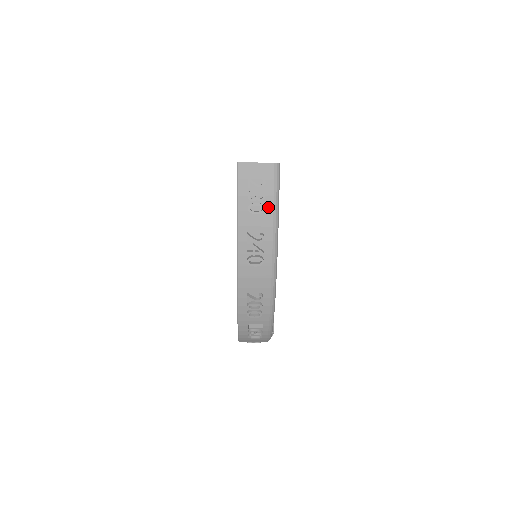
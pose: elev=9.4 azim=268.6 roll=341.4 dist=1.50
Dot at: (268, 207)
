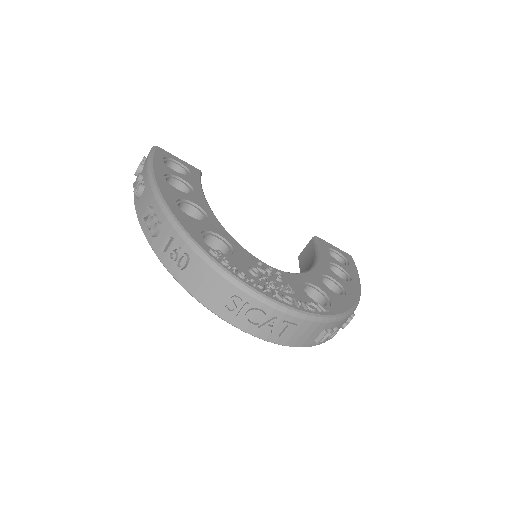
Dot at: occluded
